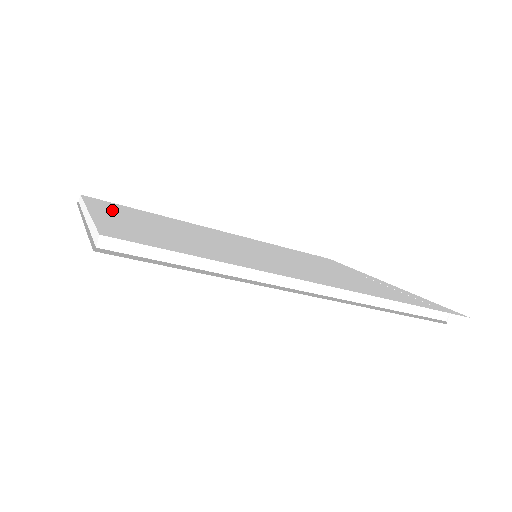
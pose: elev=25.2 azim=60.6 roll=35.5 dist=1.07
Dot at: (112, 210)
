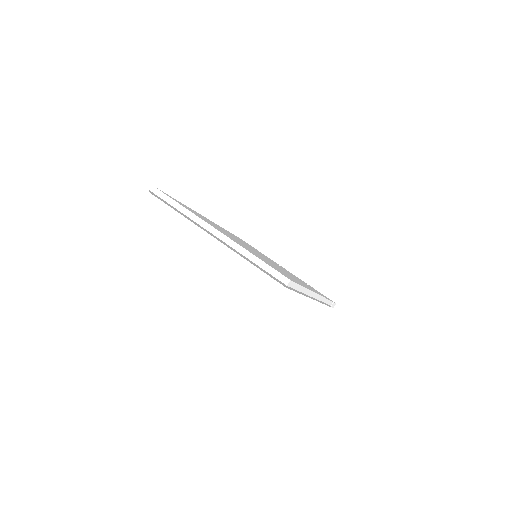
Dot at: occluded
